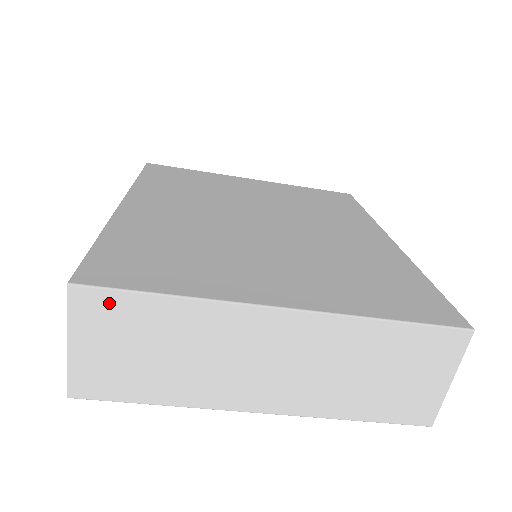
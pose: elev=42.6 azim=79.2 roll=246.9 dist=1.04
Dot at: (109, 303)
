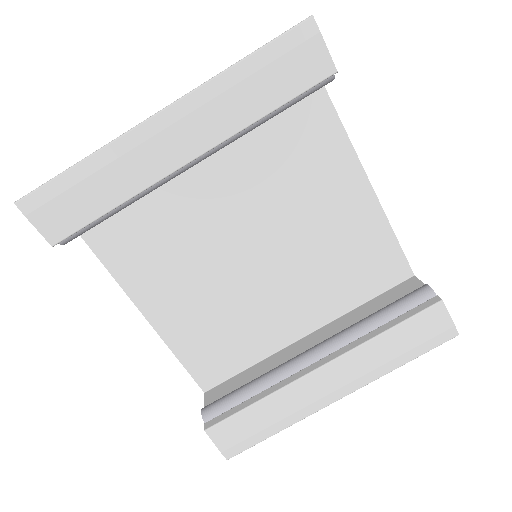
Dot at: occluded
